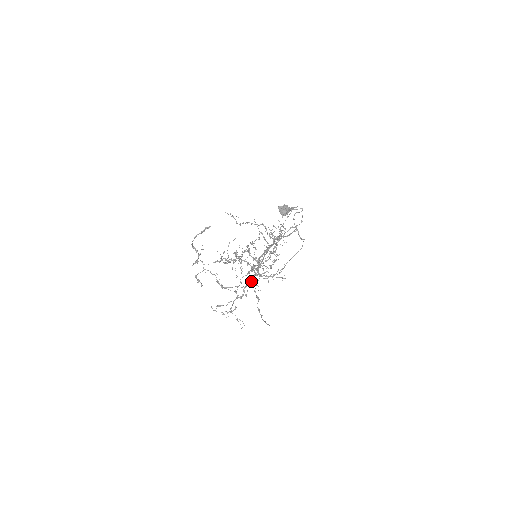
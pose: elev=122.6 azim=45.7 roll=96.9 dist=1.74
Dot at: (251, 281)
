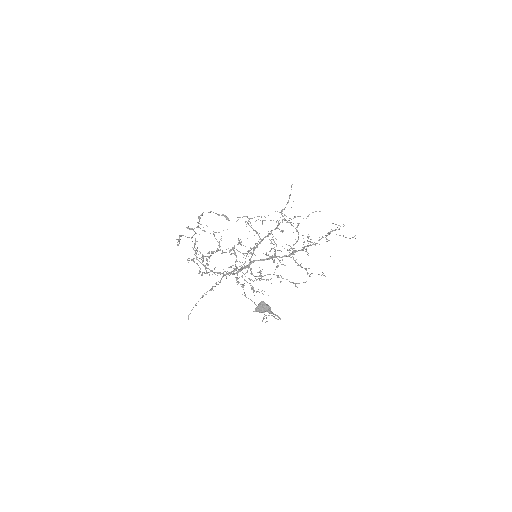
Dot at: (223, 274)
